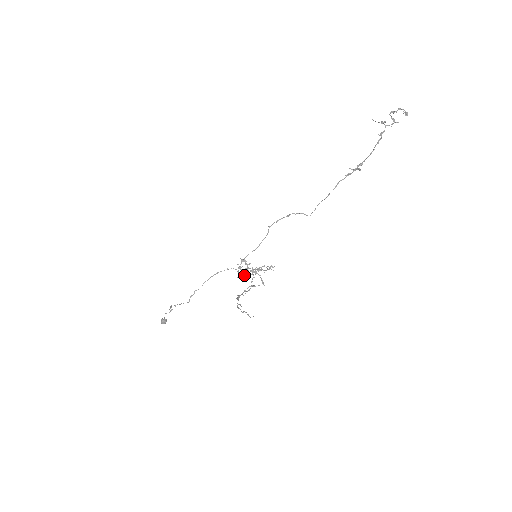
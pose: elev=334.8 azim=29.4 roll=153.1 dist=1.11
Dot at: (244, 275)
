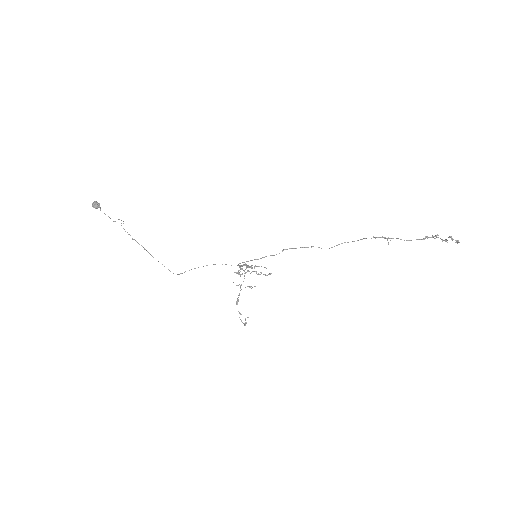
Dot at: occluded
